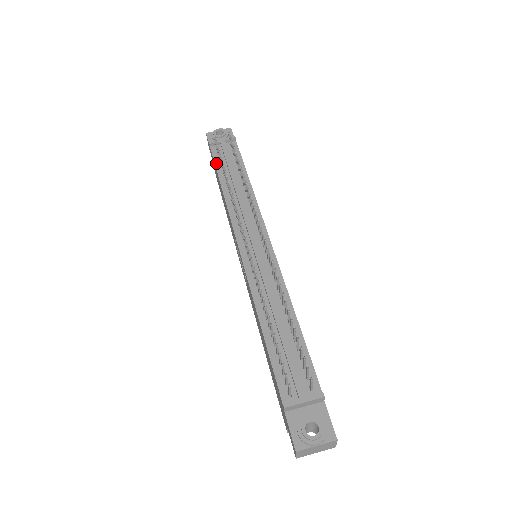
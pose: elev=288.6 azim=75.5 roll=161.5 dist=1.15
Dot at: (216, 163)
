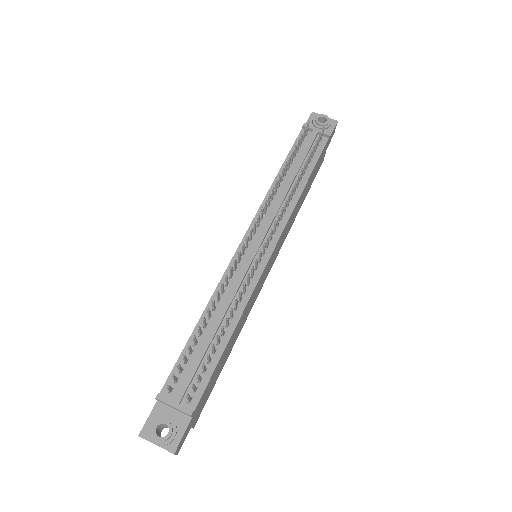
Dot at: (293, 148)
